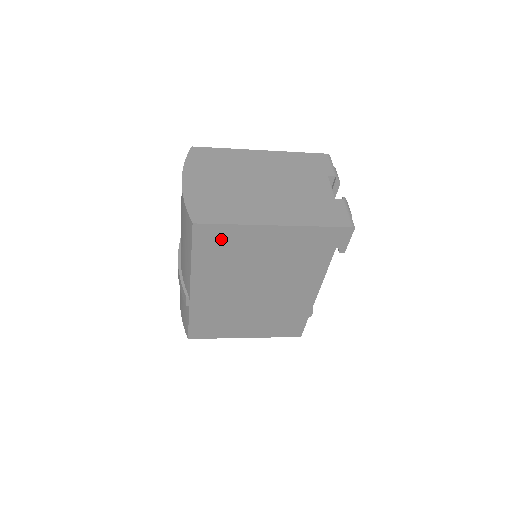
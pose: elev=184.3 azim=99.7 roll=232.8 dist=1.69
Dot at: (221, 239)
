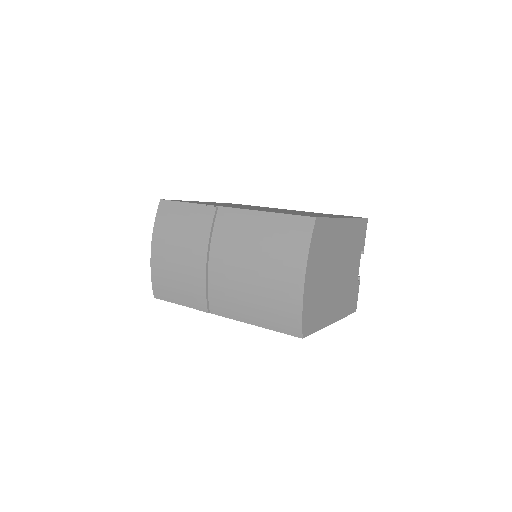
Dot at: occluded
